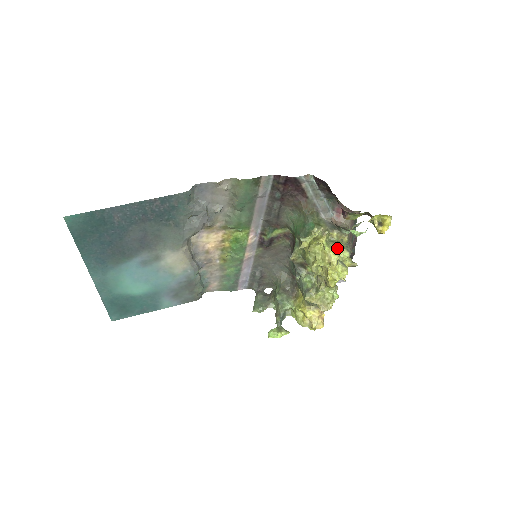
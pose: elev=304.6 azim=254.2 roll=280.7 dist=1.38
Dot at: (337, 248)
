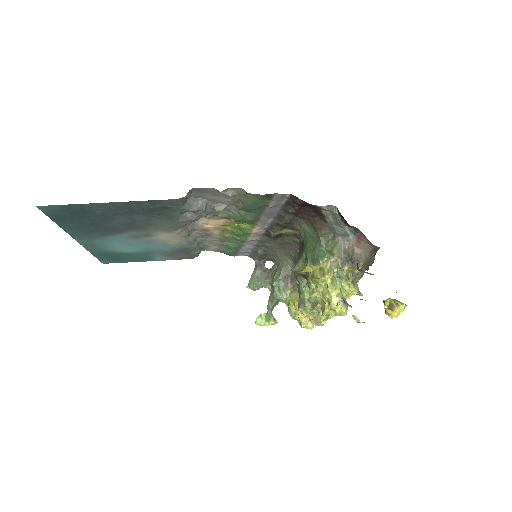
Dot at: occluded
